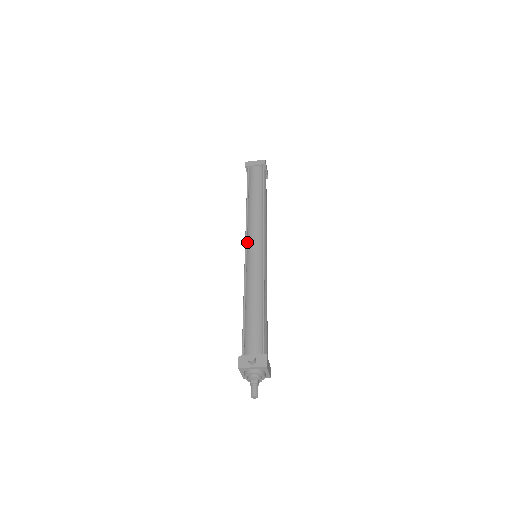
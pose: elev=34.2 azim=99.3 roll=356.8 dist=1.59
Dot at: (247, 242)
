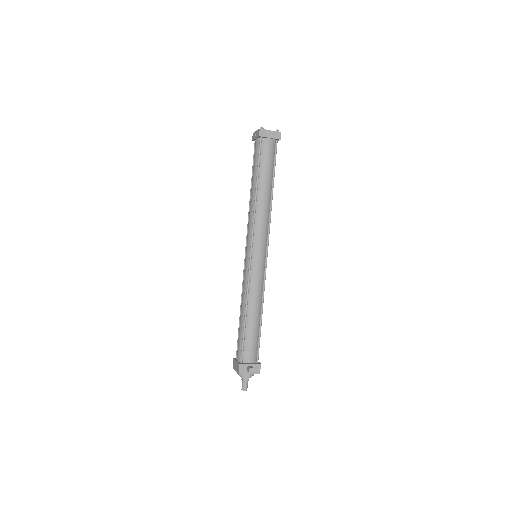
Dot at: (252, 244)
